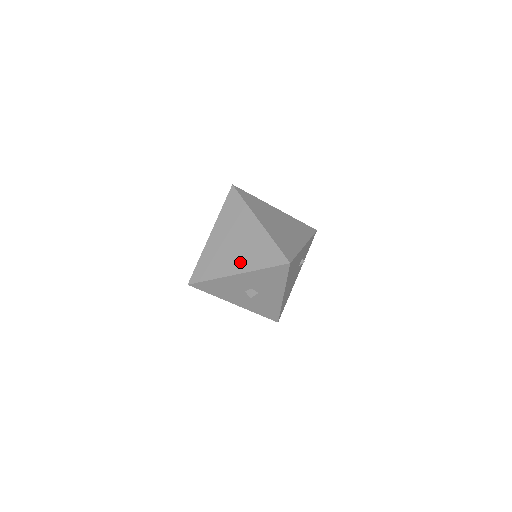
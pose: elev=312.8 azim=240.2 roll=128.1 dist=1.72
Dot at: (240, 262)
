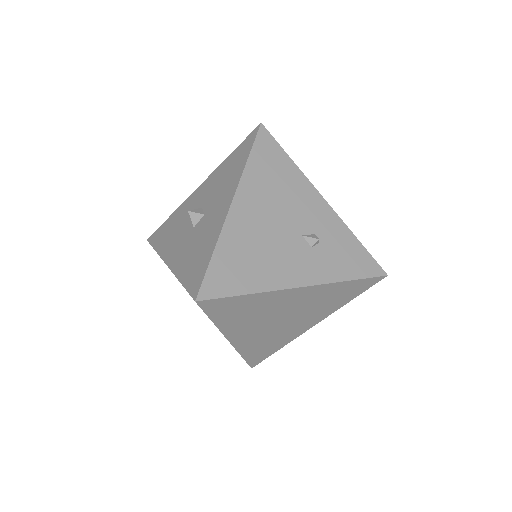
Dot at: occluded
